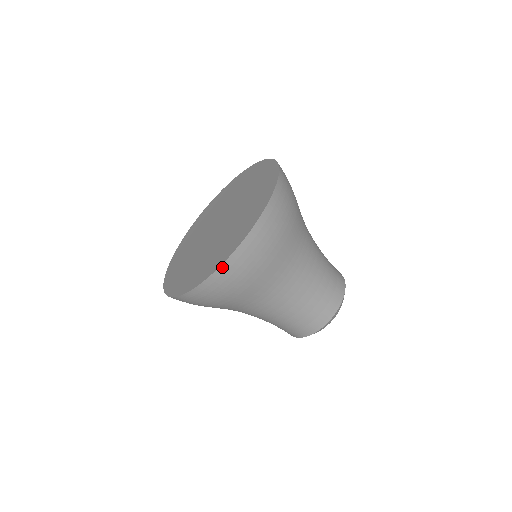
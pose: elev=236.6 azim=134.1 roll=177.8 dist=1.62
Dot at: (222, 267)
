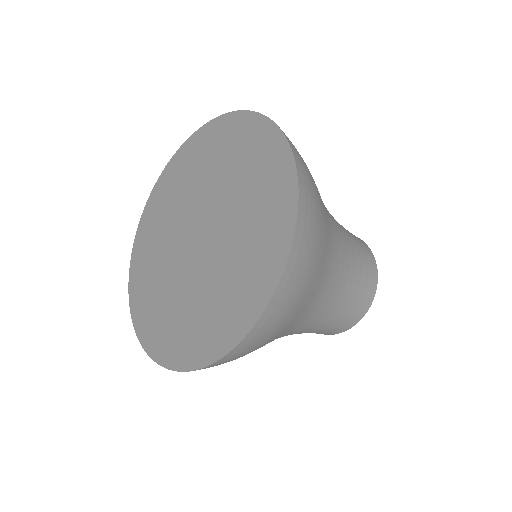
Dot at: (239, 345)
